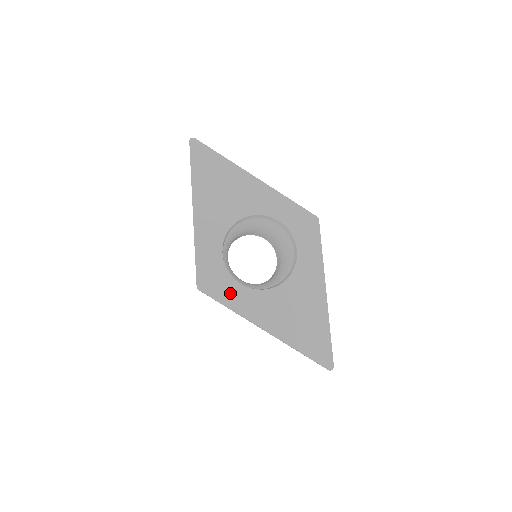
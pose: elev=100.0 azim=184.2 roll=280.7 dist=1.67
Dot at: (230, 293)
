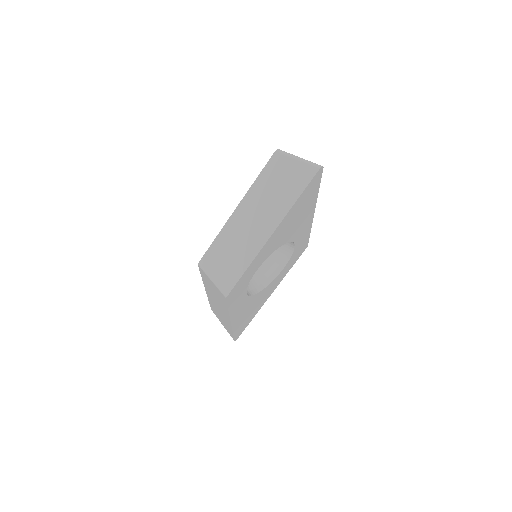
Dot at: (237, 300)
